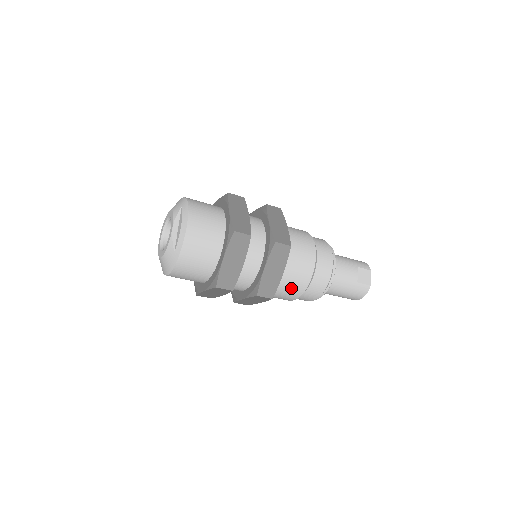
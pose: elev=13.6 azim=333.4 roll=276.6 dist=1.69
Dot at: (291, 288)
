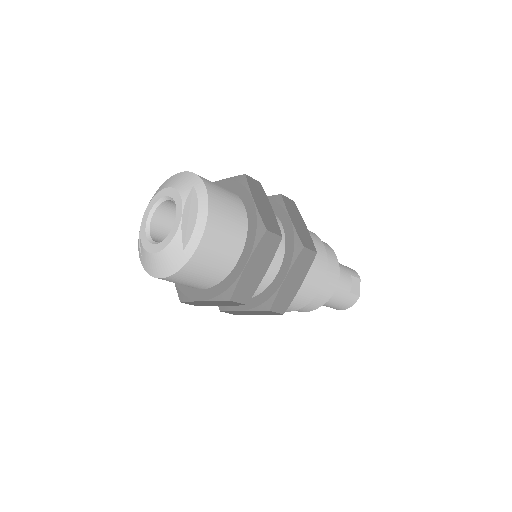
Dot at: (297, 300)
